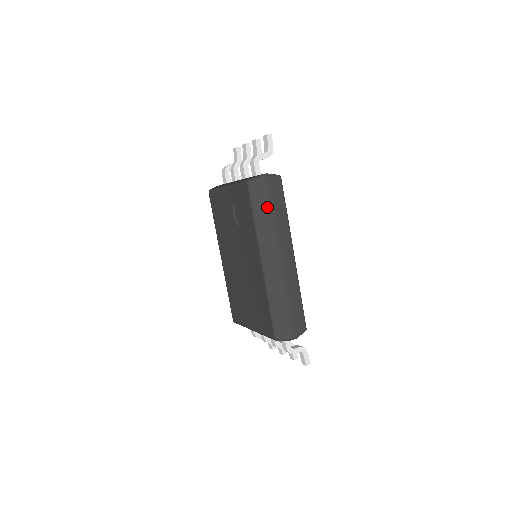
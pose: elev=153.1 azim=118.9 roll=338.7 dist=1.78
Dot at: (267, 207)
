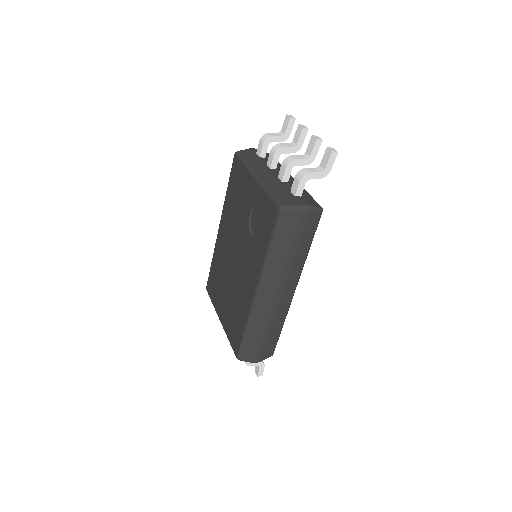
Dot at: (290, 242)
